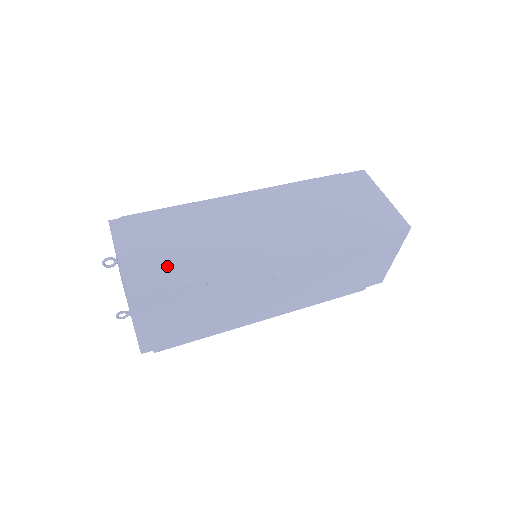
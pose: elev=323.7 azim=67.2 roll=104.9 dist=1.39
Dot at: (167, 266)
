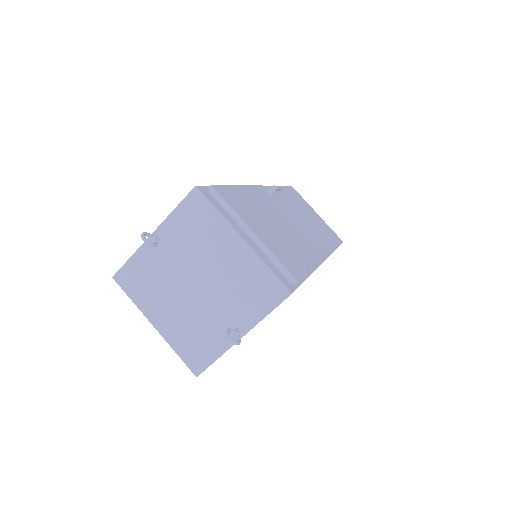
Dot at: occluded
